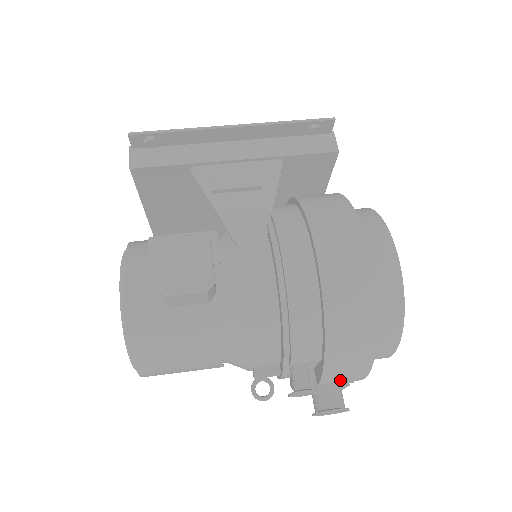
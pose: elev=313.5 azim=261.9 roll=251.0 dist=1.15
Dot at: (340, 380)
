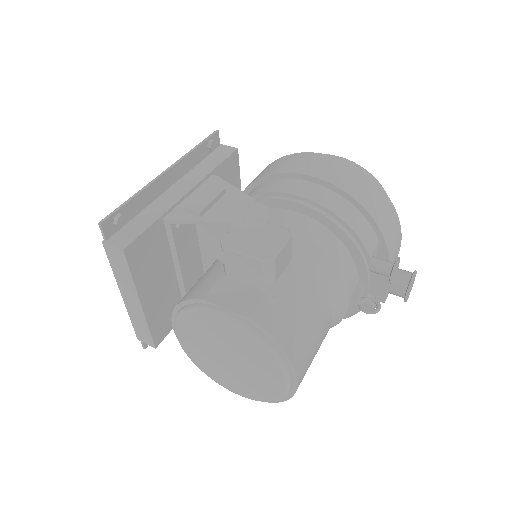
Dot at: (394, 256)
